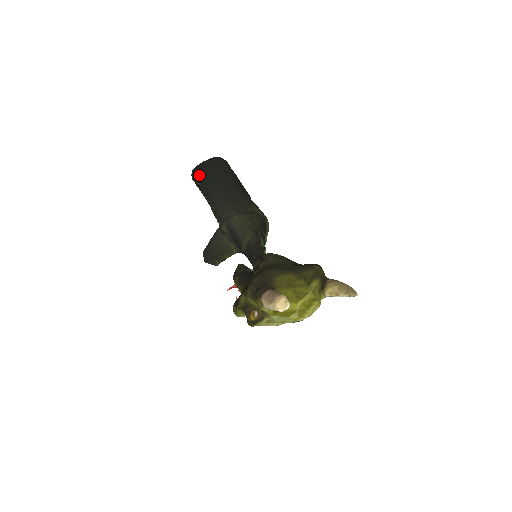
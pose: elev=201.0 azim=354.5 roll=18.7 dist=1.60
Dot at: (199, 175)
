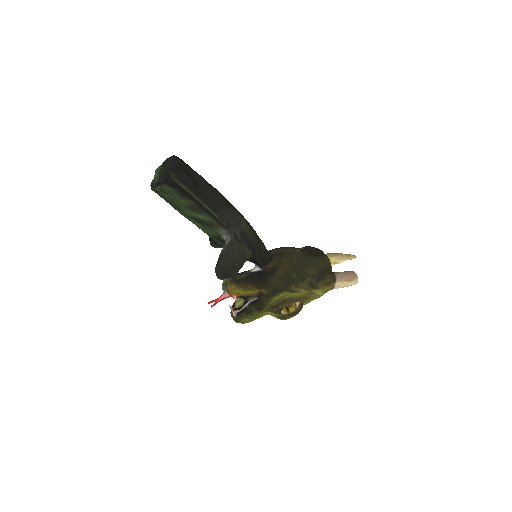
Dot at: (190, 180)
